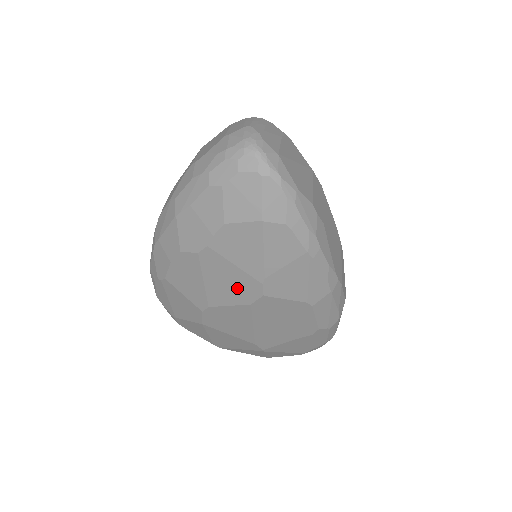
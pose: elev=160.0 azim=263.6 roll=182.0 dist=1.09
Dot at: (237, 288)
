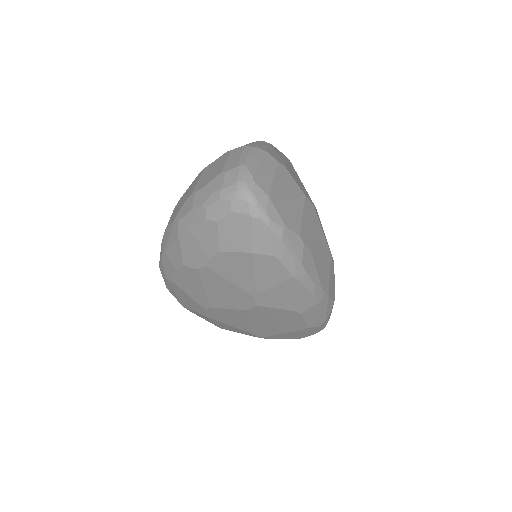
Dot at: (233, 297)
